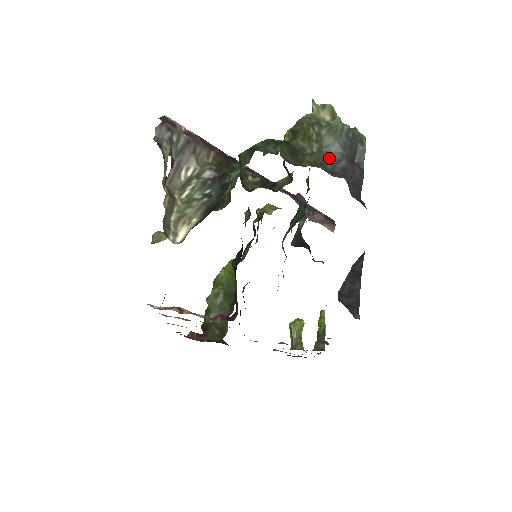
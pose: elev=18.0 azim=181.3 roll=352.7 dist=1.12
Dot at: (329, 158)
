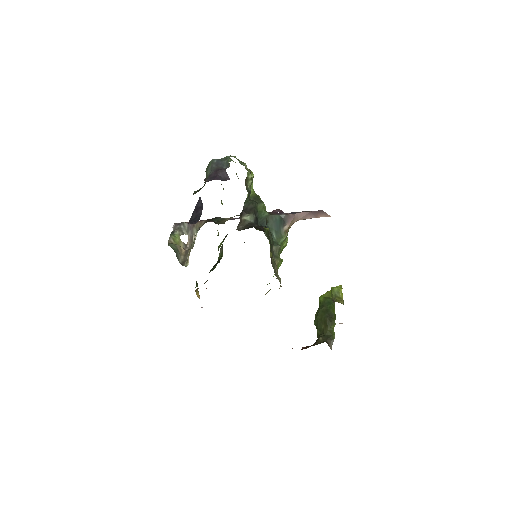
Dot at: occluded
